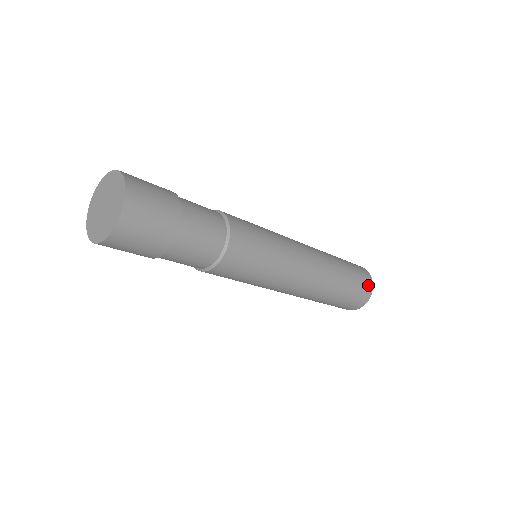
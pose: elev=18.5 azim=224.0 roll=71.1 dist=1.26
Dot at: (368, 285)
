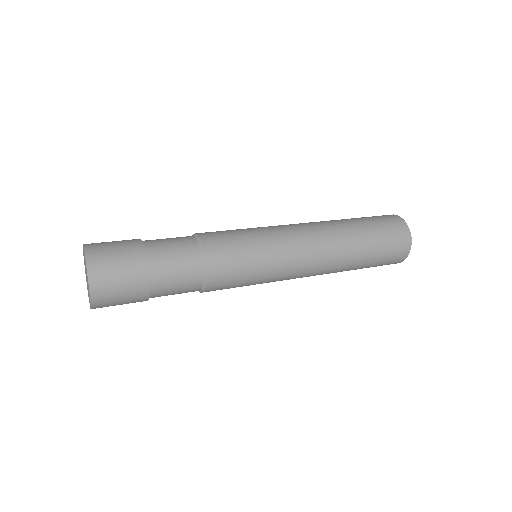
Dot at: (400, 227)
